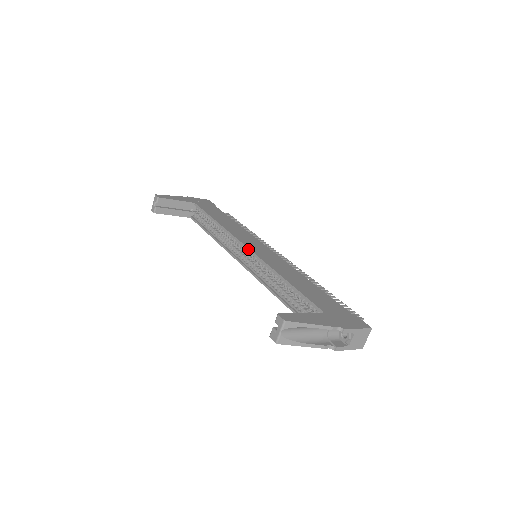
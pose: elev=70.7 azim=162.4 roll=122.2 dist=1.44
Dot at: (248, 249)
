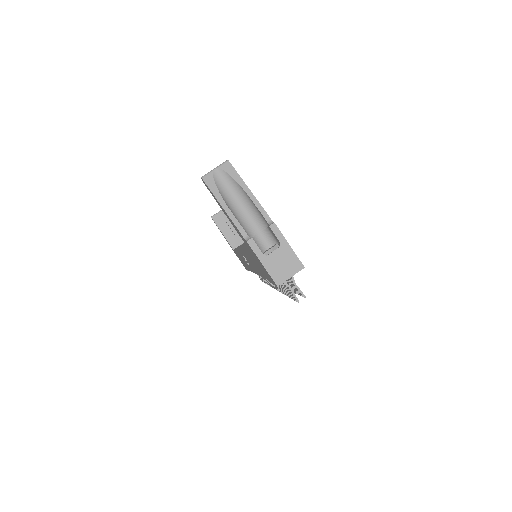
Dot at: occluded
